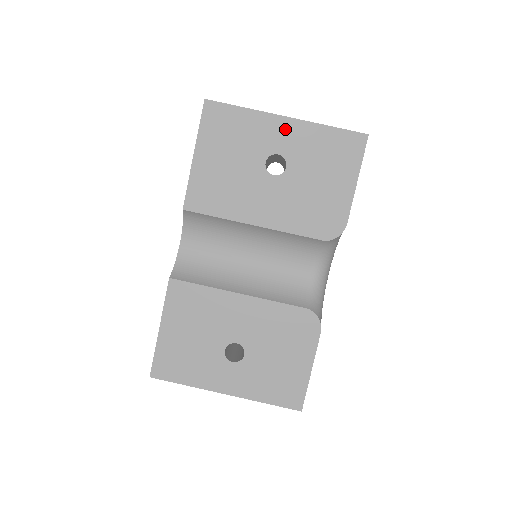
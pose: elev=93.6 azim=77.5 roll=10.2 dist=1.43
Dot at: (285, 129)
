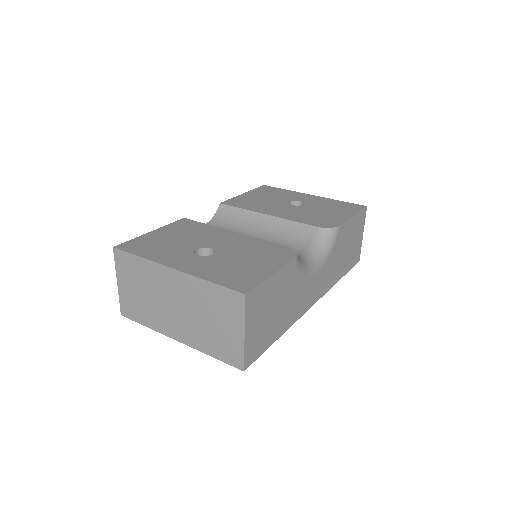
Dot at: (309, 197)
